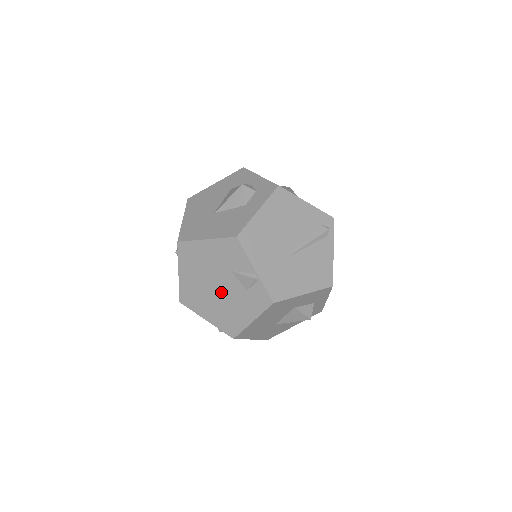
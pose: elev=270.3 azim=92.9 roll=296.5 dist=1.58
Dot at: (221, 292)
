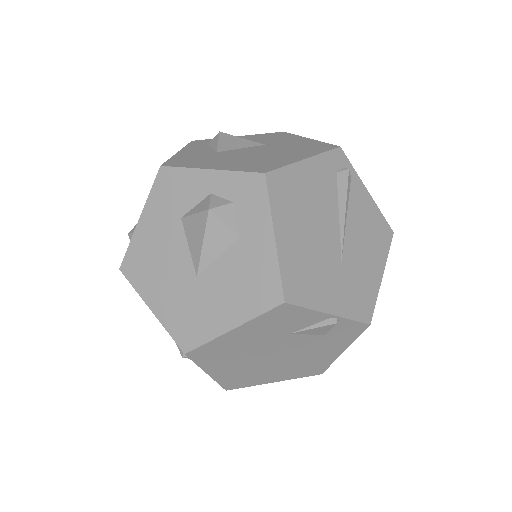
Dot at: (285, 355)
